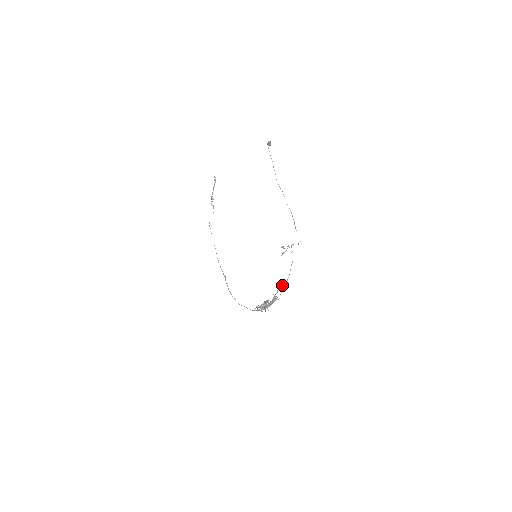
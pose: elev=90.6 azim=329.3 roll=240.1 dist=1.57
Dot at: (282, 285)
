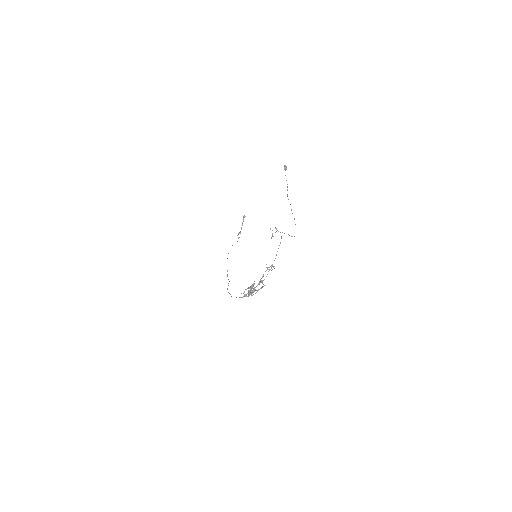
Dot at: (269, 270)
